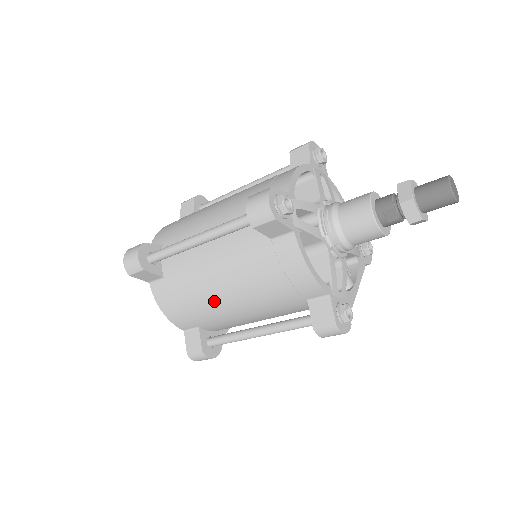
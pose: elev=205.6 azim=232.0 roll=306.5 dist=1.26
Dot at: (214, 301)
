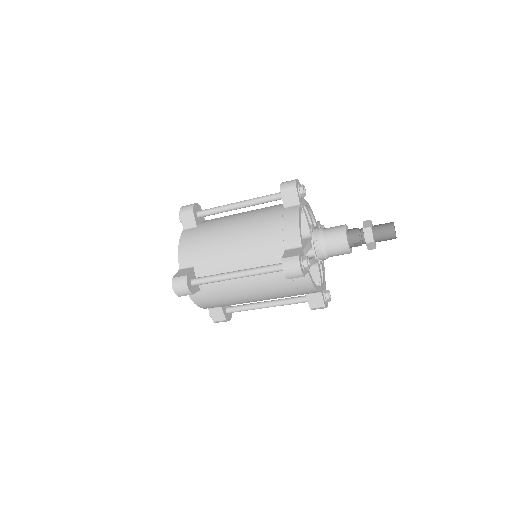
Dot at: (242, 300)
